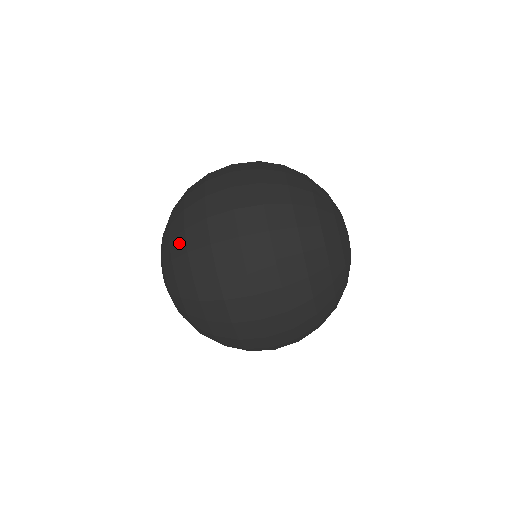
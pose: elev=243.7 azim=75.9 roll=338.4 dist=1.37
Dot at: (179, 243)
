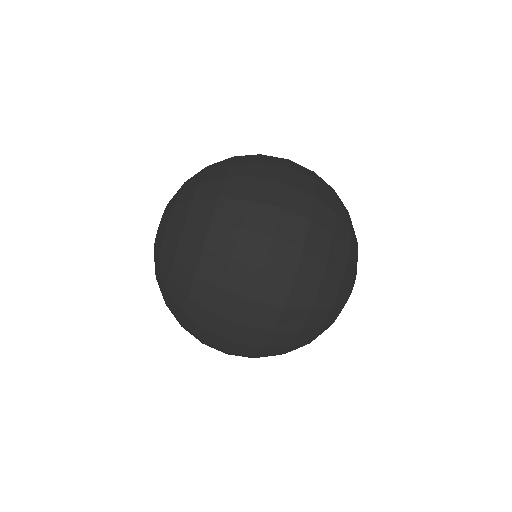
Dot at: (183, 278)
